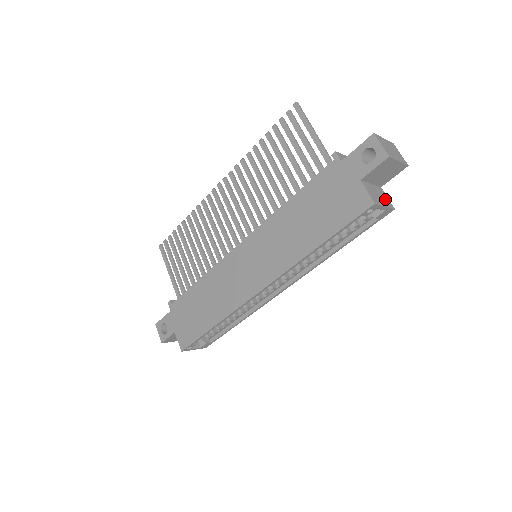
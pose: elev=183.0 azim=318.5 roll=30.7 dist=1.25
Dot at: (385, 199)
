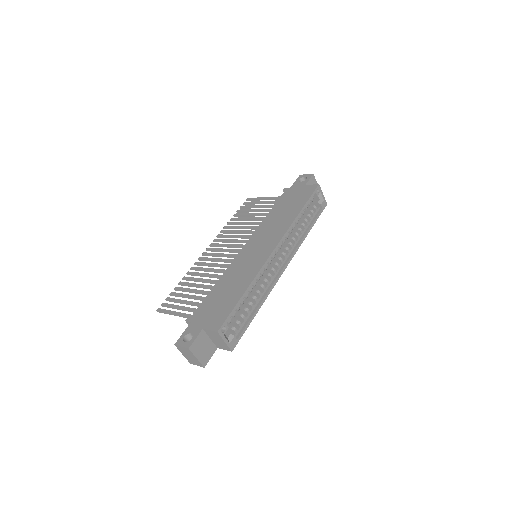
Dot at: occluded
